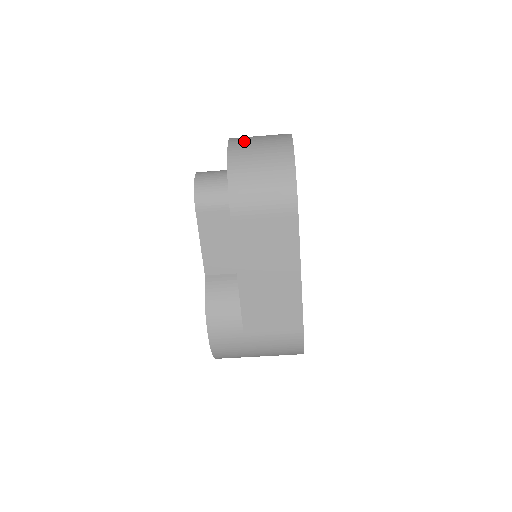
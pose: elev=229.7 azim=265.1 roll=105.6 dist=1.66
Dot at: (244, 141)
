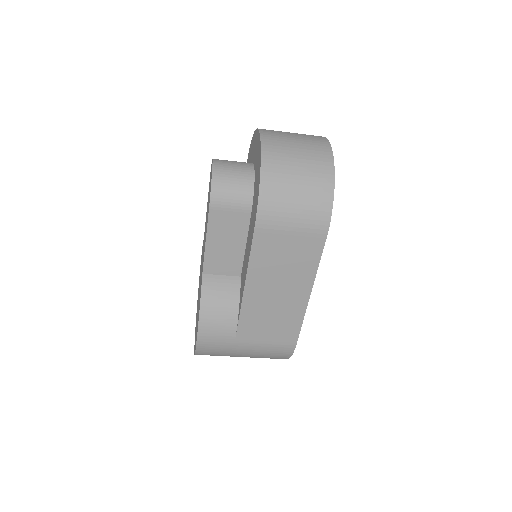
Dot at: (279, 140)
